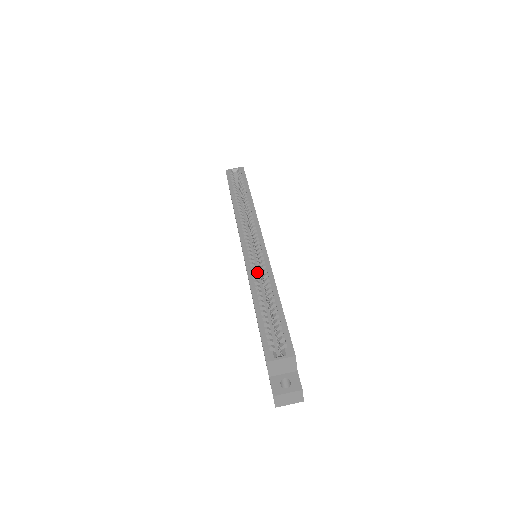
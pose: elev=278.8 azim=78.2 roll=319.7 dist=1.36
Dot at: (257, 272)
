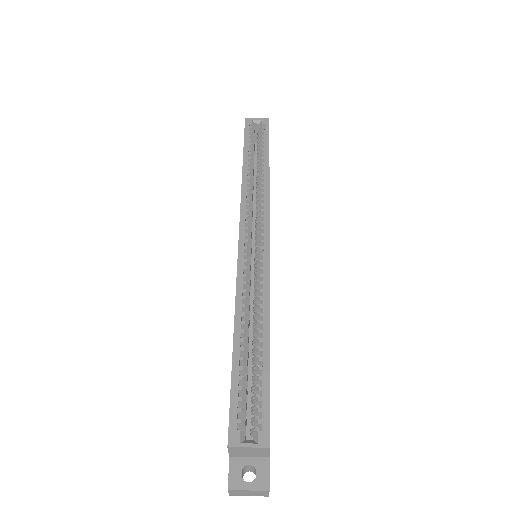
Dot at: (252, 280)
